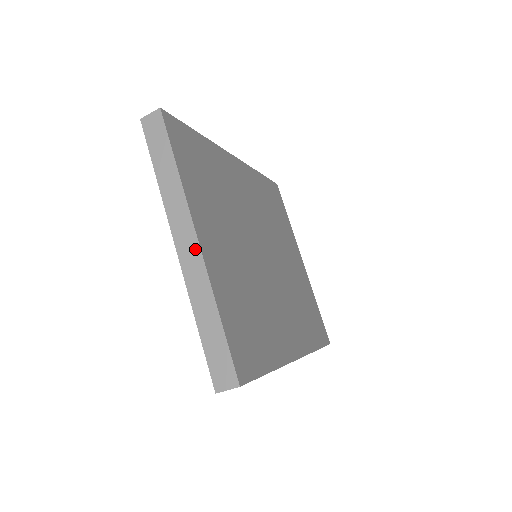
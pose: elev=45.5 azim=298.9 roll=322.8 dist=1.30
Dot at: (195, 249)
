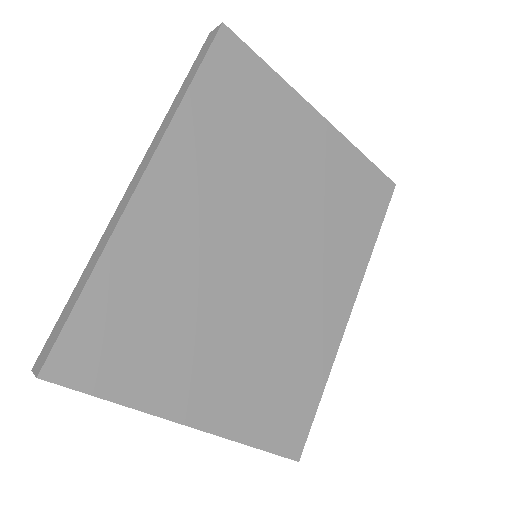
Dot at: (197, 429)
